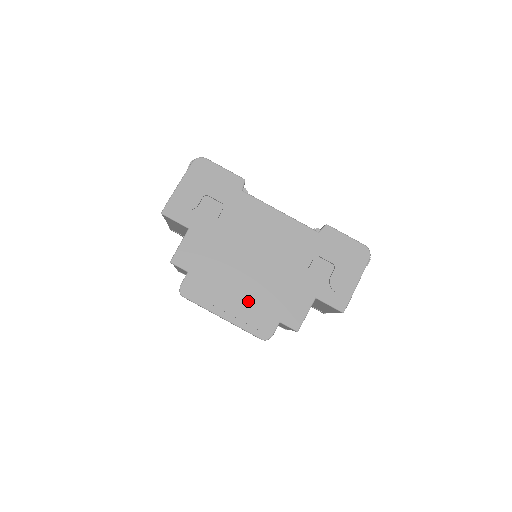
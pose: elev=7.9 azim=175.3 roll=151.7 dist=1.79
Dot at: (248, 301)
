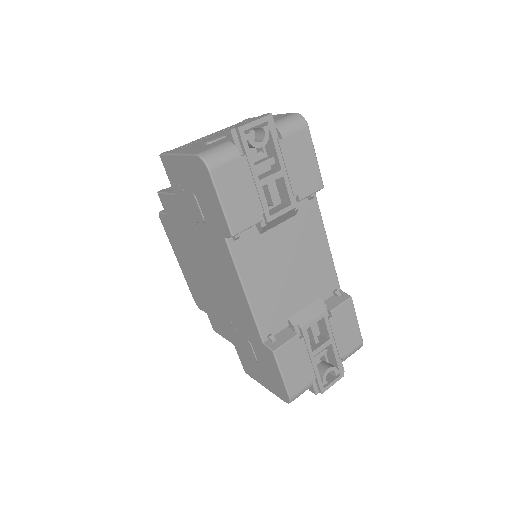
Dot at: (194, 281)
